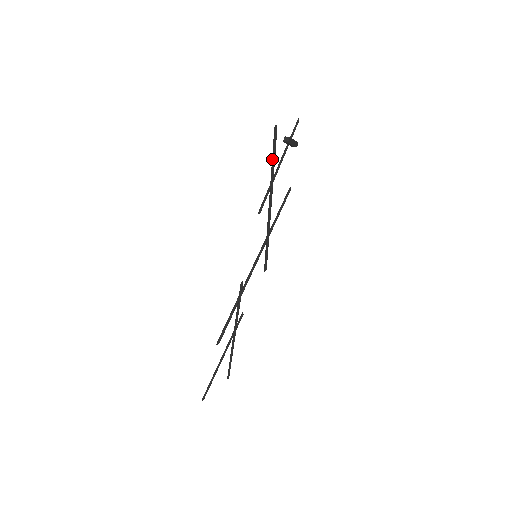
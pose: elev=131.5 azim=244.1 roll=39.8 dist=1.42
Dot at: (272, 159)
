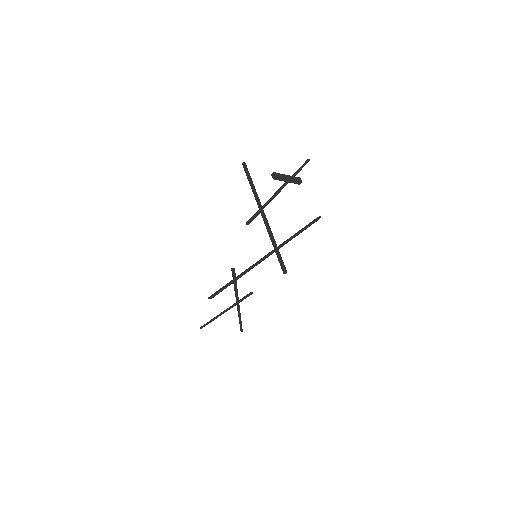
Dot at: (251, 187)
